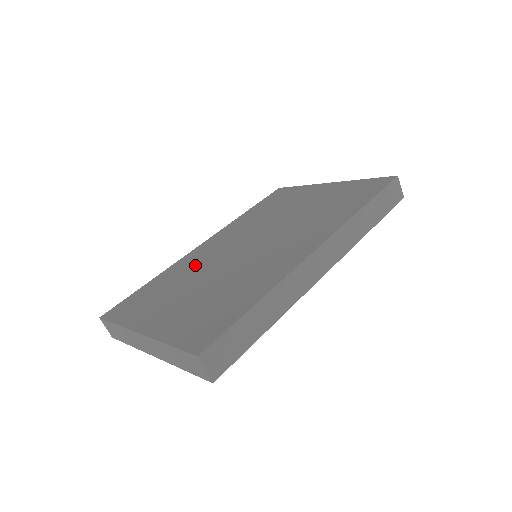
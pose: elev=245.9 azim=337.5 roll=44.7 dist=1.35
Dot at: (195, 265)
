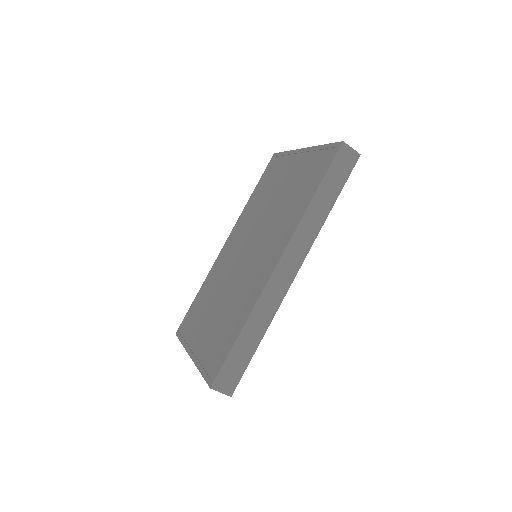
Dot at: (219, 274)
